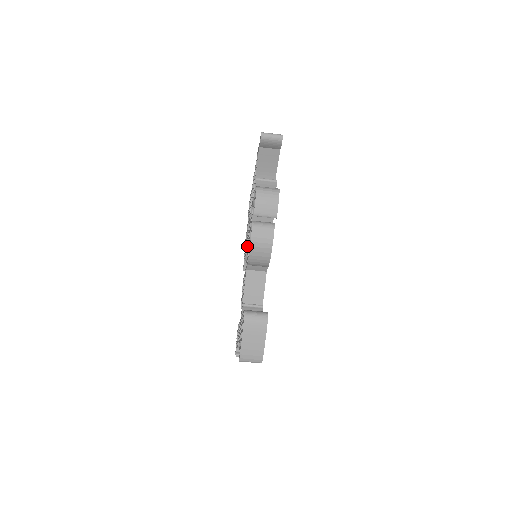
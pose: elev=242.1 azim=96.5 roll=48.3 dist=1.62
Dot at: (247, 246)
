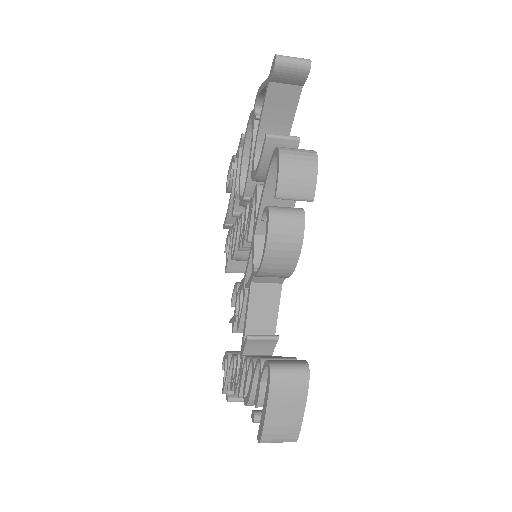
Dot at: (243, 242)
